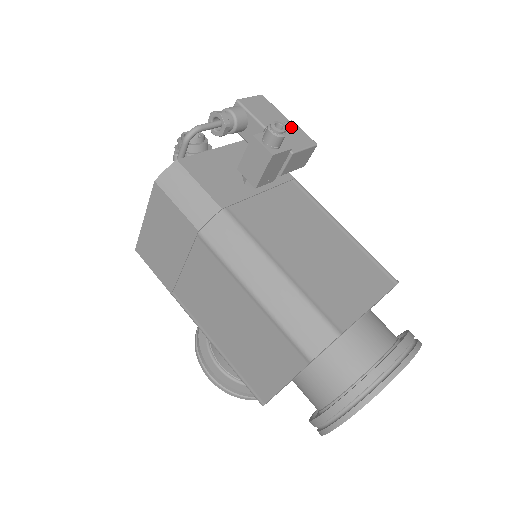
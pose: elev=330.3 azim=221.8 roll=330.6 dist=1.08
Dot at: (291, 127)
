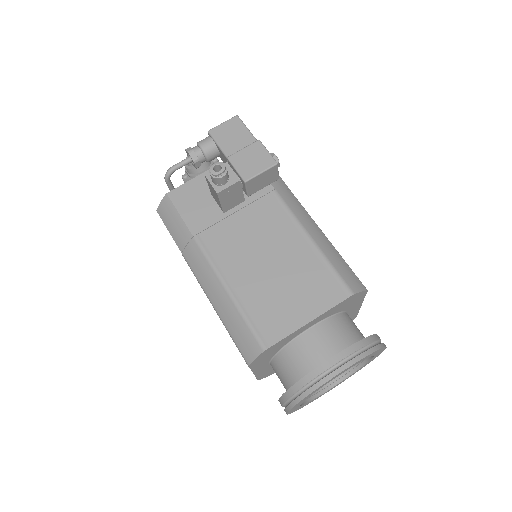
Dot at: (254, 149)
